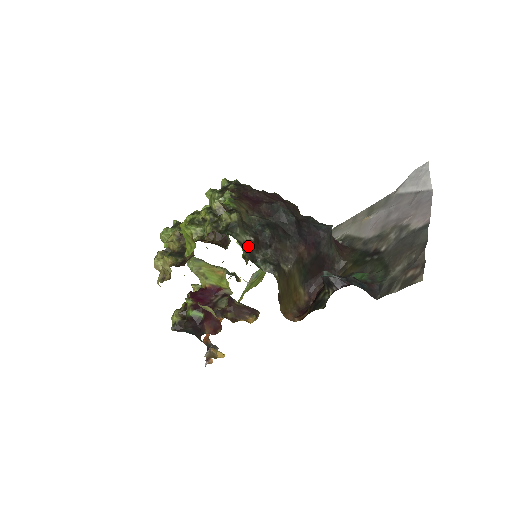
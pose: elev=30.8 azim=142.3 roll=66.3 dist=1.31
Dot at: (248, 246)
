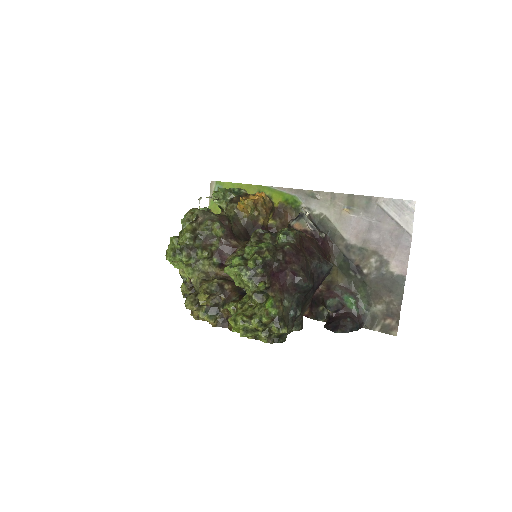
Dot at: (288, 332)
